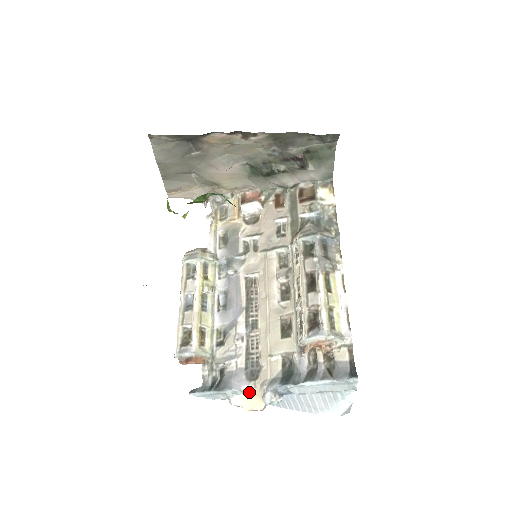
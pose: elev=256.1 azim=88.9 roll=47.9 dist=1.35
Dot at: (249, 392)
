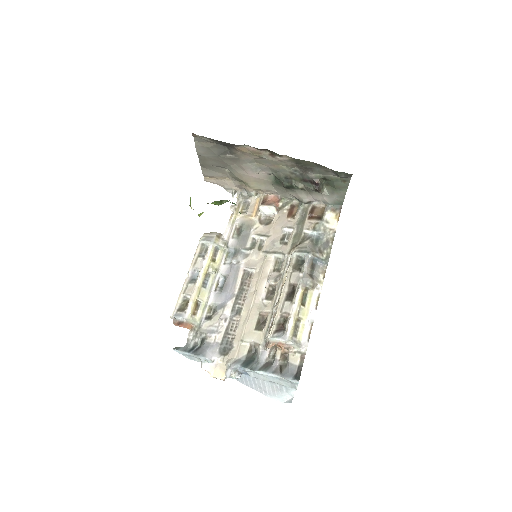
Dot at: (217, 363)
